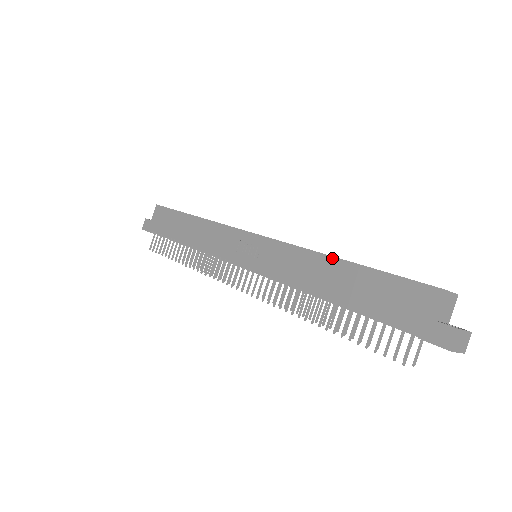
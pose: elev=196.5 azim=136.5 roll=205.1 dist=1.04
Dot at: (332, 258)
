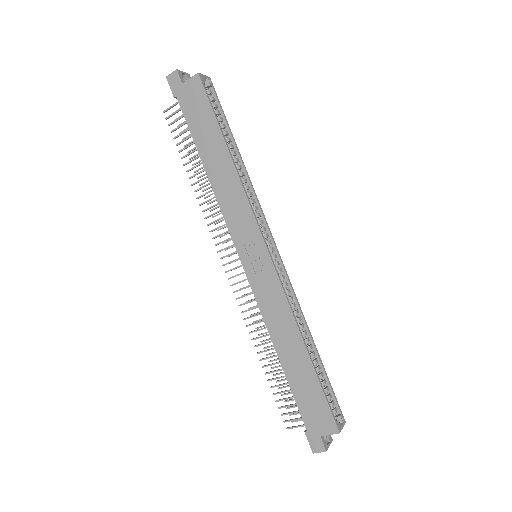
Dot at: (303, 343)
